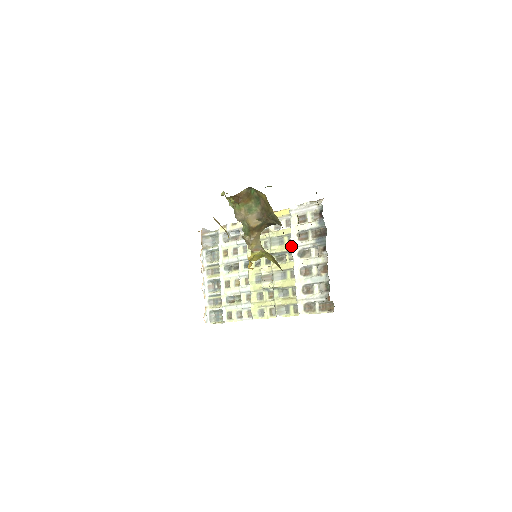
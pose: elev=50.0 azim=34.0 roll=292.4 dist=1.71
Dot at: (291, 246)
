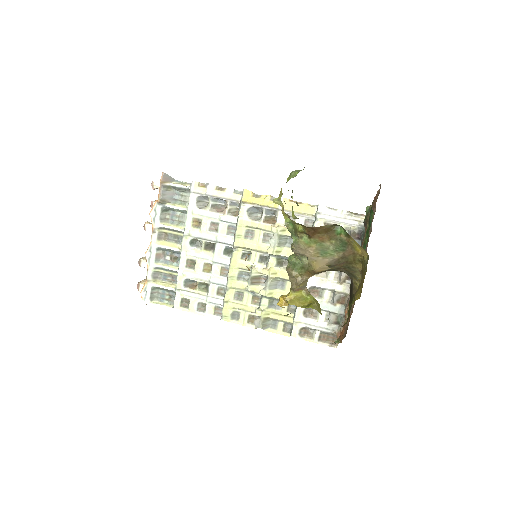
Dot at: occluded
